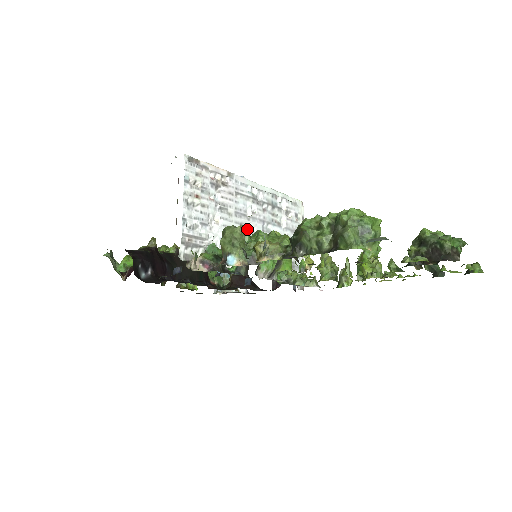
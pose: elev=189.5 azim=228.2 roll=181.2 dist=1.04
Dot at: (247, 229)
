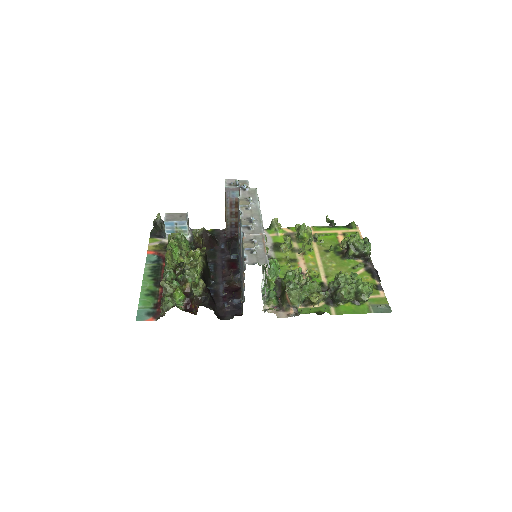
Dot at: occluded
